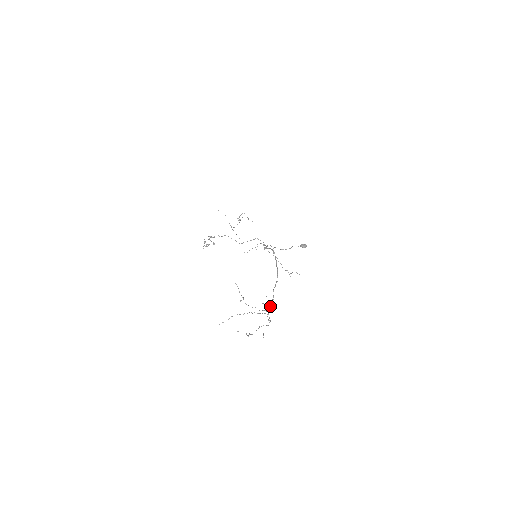
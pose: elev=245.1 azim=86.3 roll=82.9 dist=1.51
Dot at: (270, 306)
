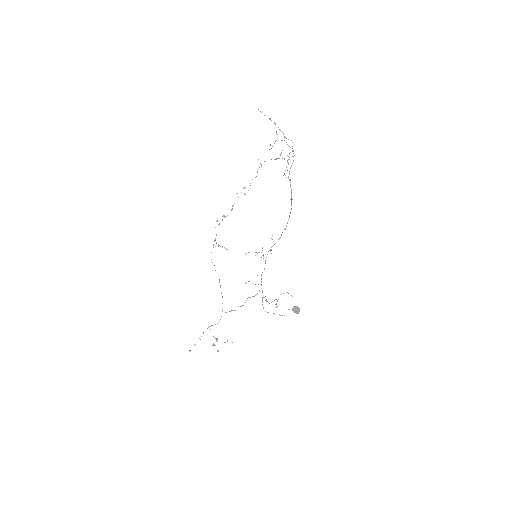
Dot at: occluded
